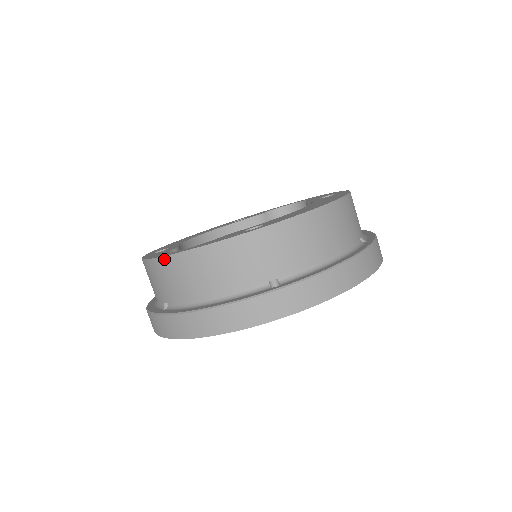
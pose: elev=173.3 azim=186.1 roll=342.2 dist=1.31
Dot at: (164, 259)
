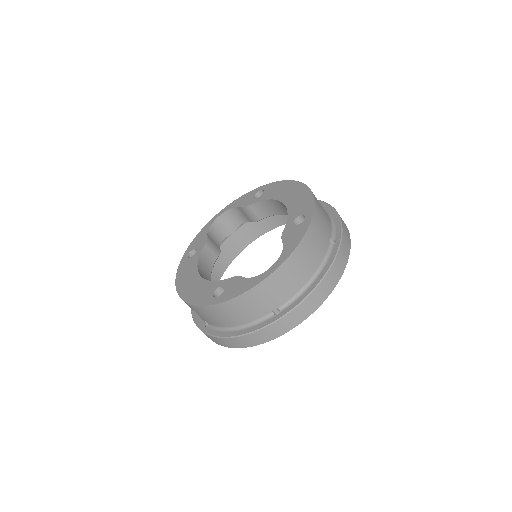
Dot at: (273, 275)
